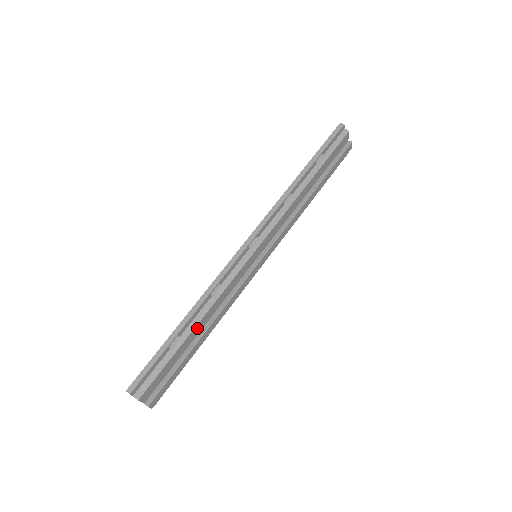
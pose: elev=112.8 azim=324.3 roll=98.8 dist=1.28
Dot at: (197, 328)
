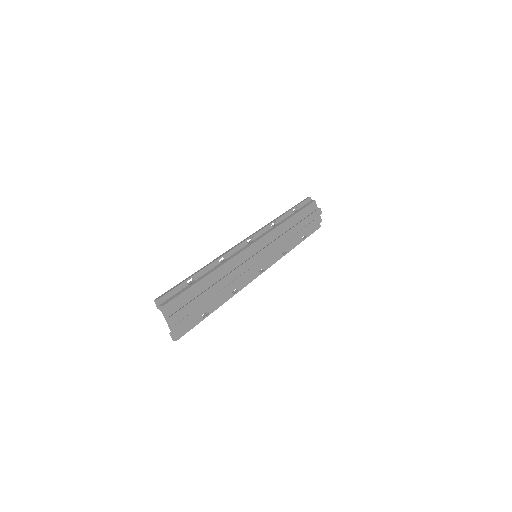
Dot at: (210, 278)
